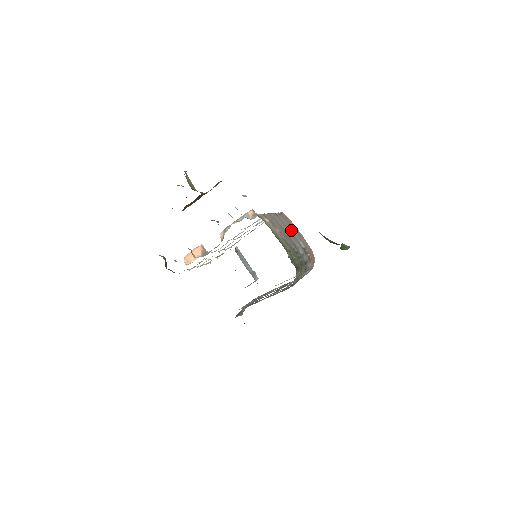
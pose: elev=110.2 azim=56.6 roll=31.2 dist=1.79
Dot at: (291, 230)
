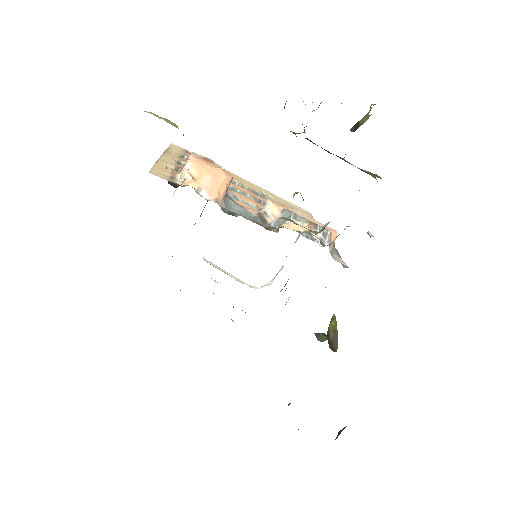
Dot at: occluded
